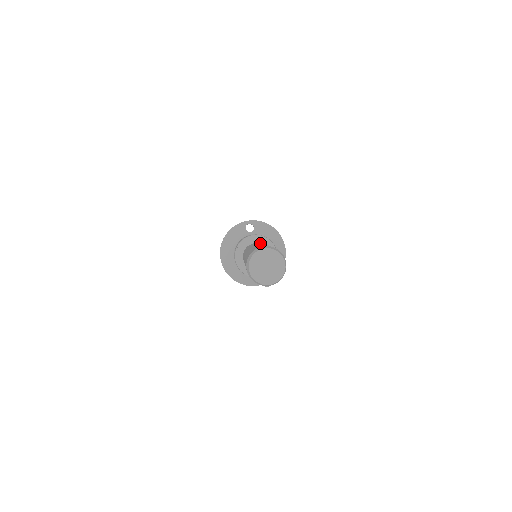
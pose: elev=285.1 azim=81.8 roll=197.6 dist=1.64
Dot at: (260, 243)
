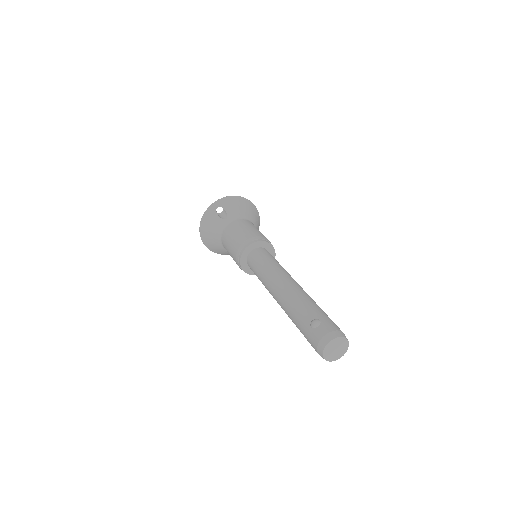
Dot at: (314, 325)
